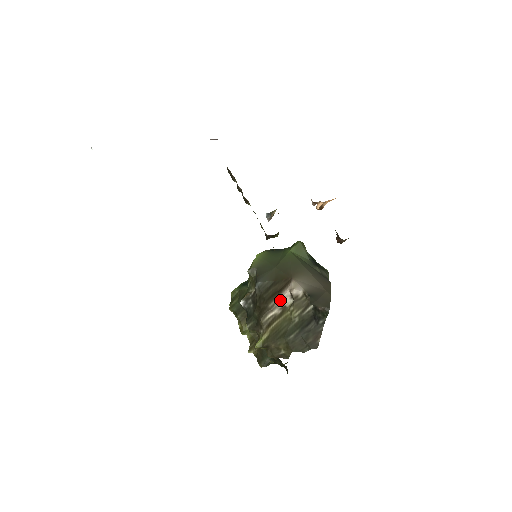
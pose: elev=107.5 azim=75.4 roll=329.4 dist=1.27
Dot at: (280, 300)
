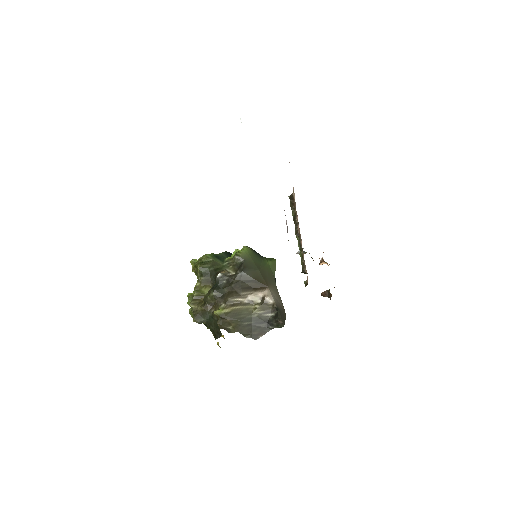
Dot at: (253, 295)
